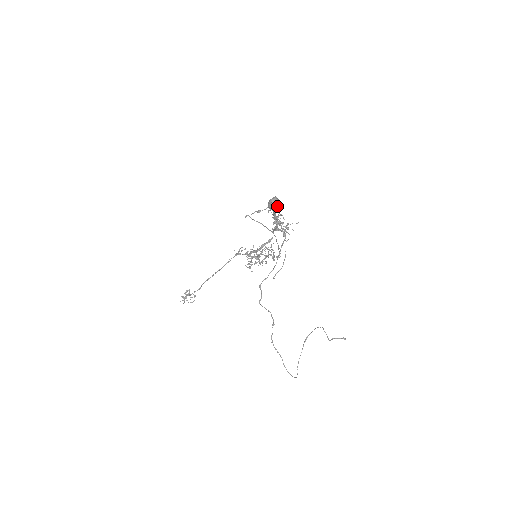
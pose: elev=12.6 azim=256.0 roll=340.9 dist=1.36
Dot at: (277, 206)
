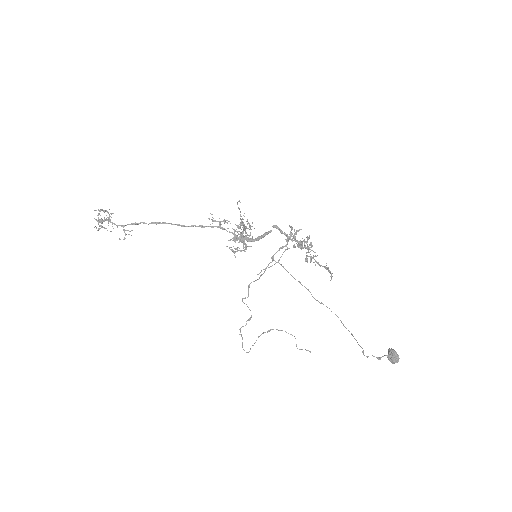
Dot at: (395, 362)
